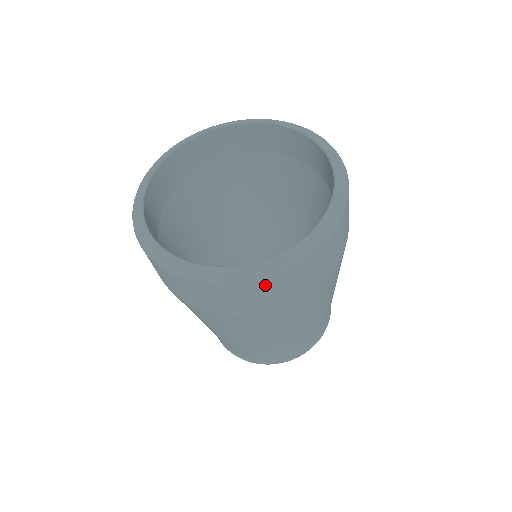
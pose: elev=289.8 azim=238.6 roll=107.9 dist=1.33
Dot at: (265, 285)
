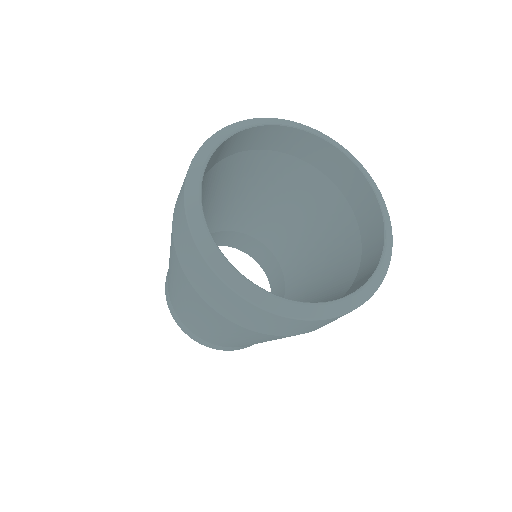
Dot at: (233, 298)
